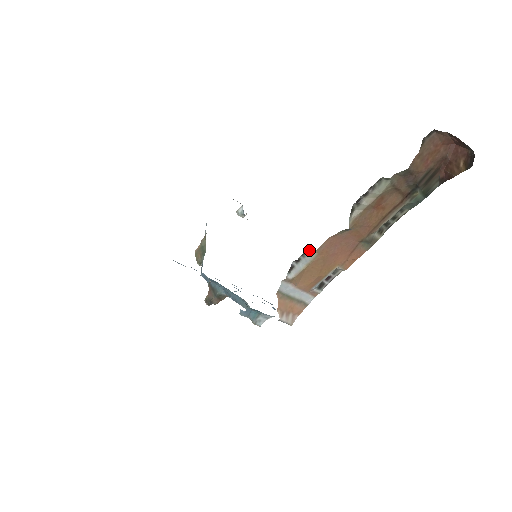
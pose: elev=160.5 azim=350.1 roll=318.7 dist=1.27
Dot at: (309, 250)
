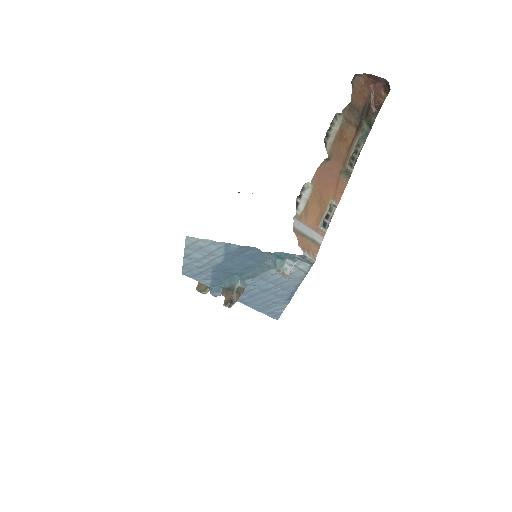
Dot at: (305, 185)
